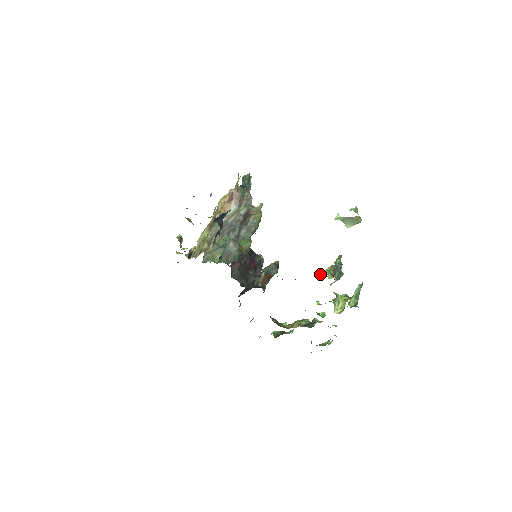
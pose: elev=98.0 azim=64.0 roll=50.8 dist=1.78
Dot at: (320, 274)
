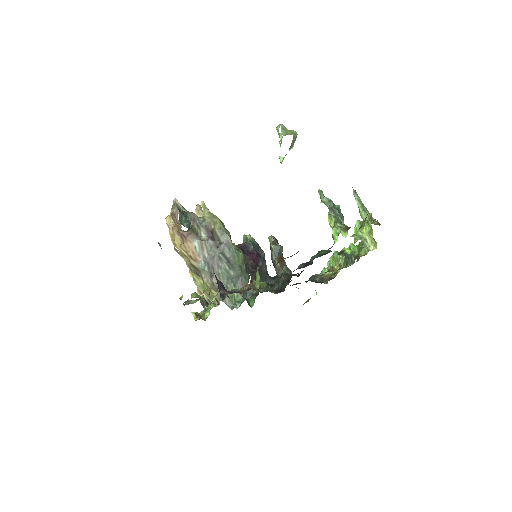
Dot at: (333, 238)
